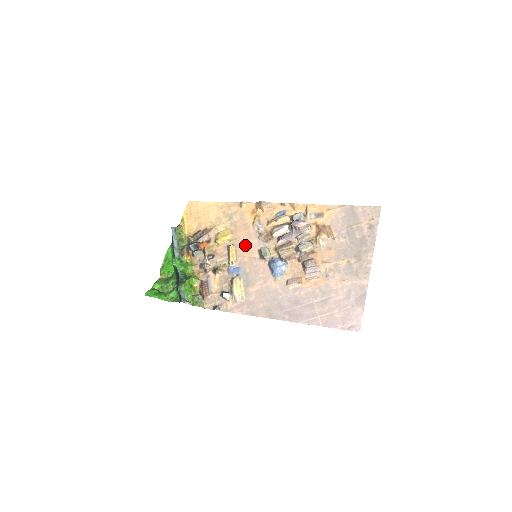
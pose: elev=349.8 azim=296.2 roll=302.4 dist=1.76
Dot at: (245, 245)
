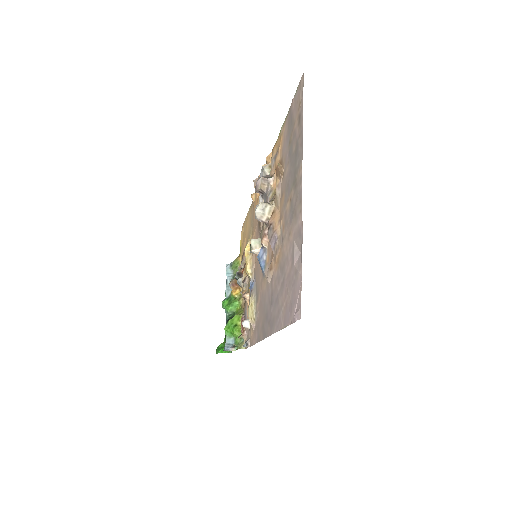
Dot at: occluded
